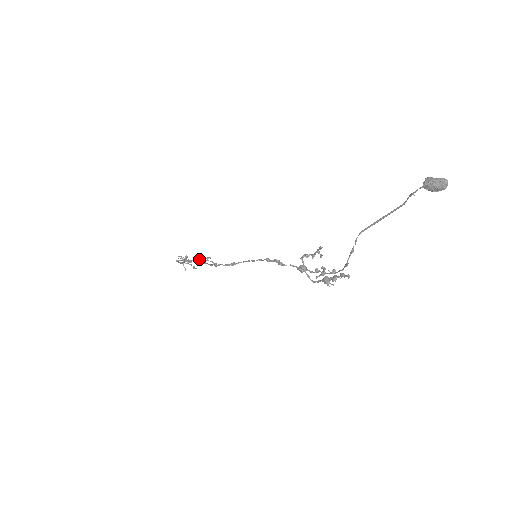
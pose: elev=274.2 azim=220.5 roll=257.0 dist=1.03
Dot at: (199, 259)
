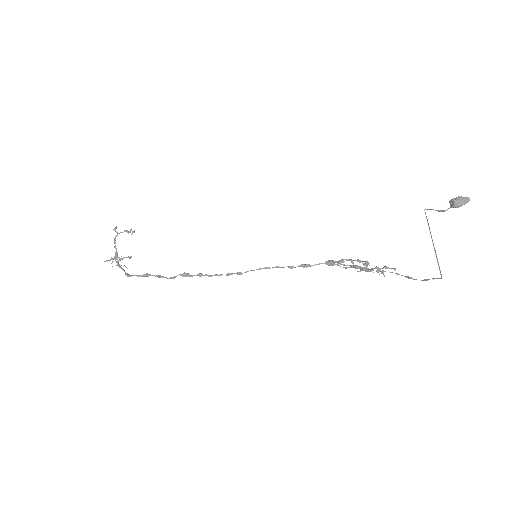
Dot at: occluded
